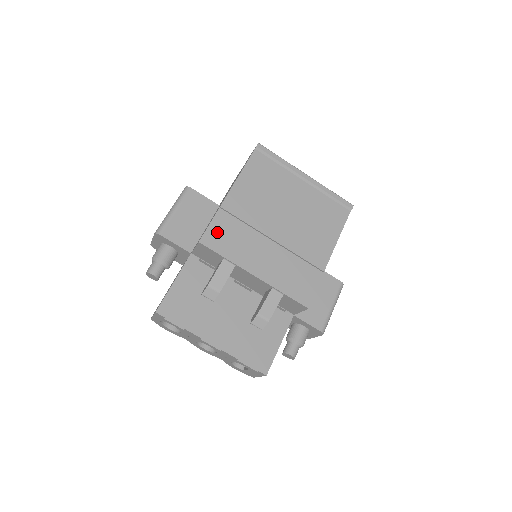
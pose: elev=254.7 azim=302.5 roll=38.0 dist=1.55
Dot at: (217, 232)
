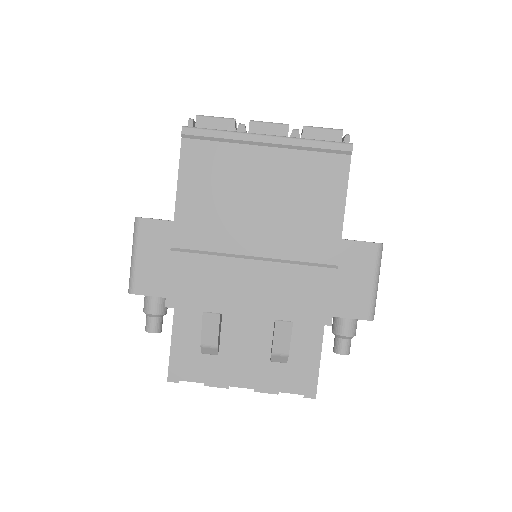
Dot at: (181, 284)
